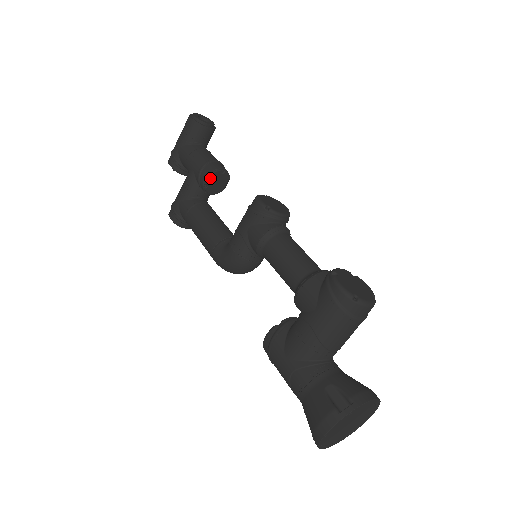
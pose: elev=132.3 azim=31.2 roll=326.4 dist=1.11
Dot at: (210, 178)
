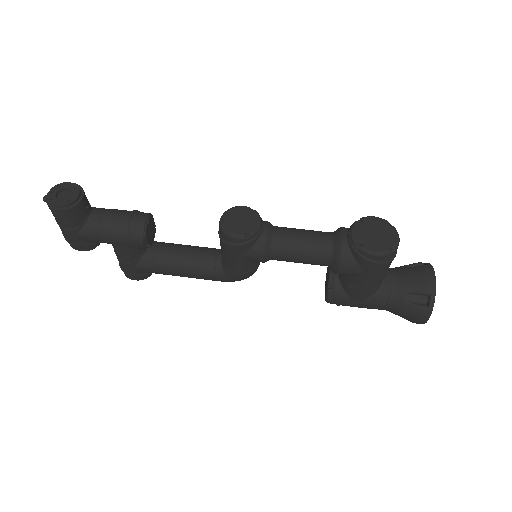
Dot at: (146, 239)
